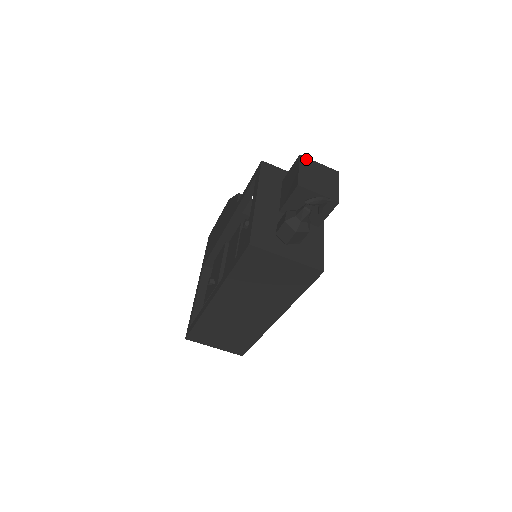
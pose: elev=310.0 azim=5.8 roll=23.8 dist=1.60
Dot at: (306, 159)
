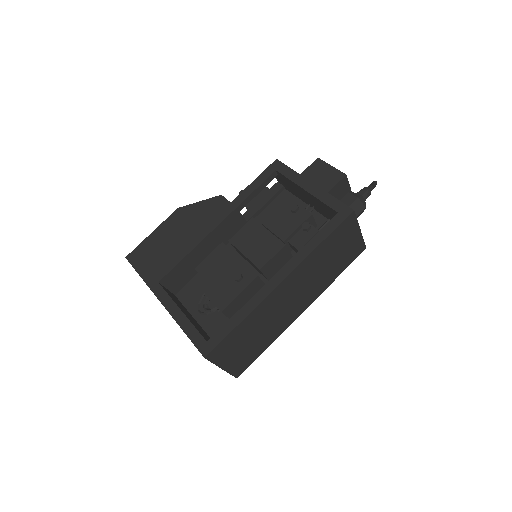
Dot at: occluded
